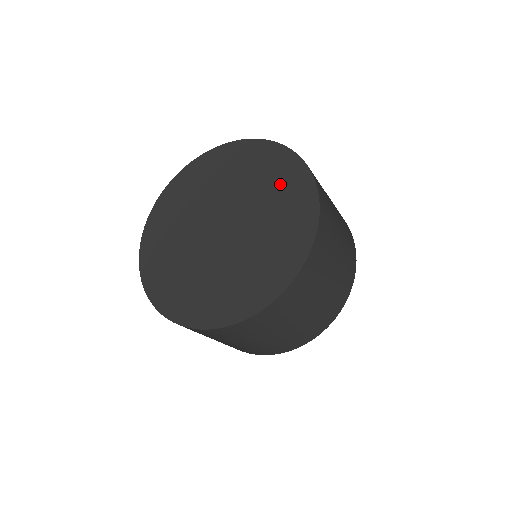
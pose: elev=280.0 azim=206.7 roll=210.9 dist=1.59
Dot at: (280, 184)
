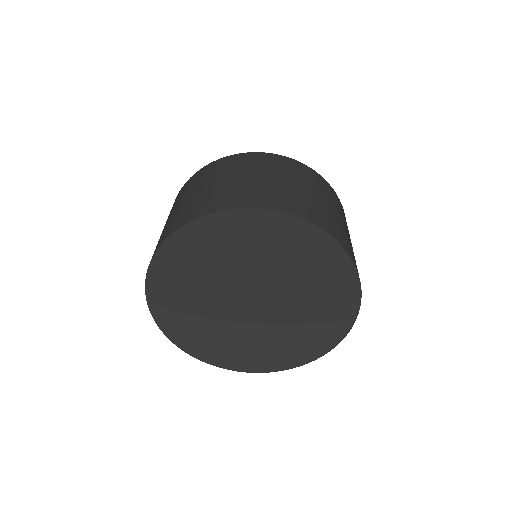
Dot at: (324, 317)
